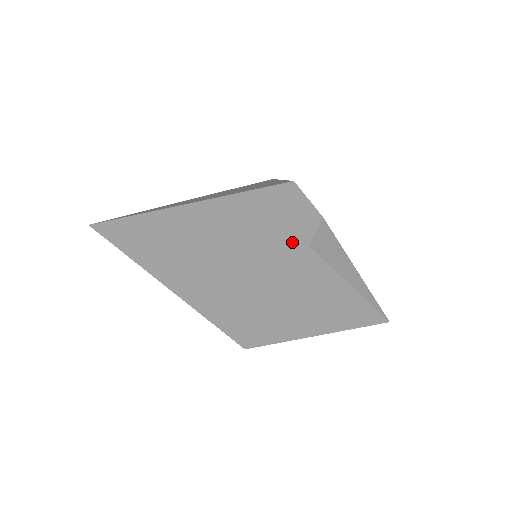
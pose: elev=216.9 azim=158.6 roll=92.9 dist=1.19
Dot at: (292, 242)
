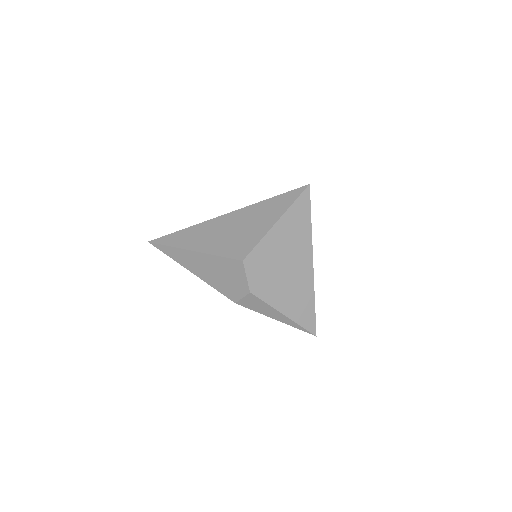
Dot at: (227, 296)
